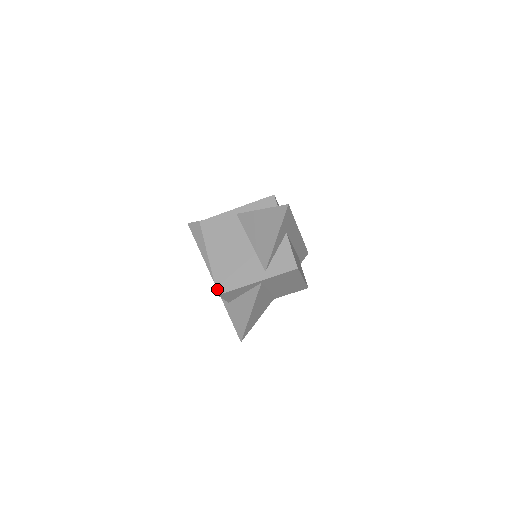
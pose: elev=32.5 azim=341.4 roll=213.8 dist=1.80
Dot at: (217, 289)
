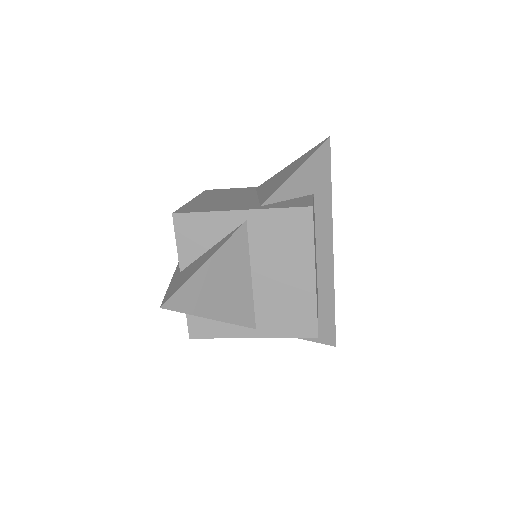
Dot at: (177, 211)
